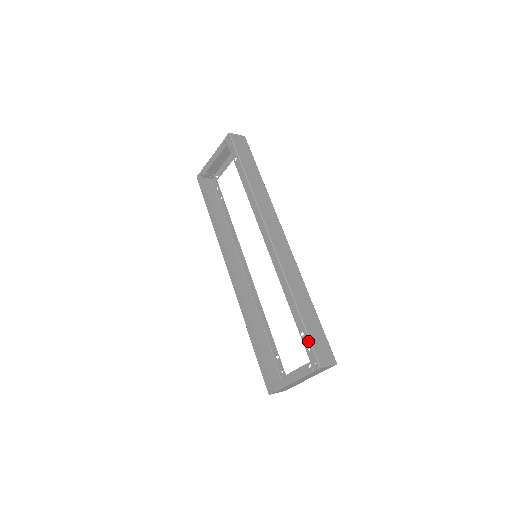
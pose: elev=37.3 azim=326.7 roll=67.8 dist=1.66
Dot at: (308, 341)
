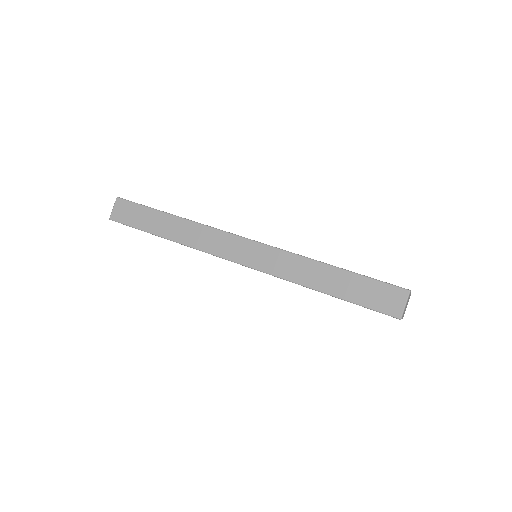
Dot at: occluded
